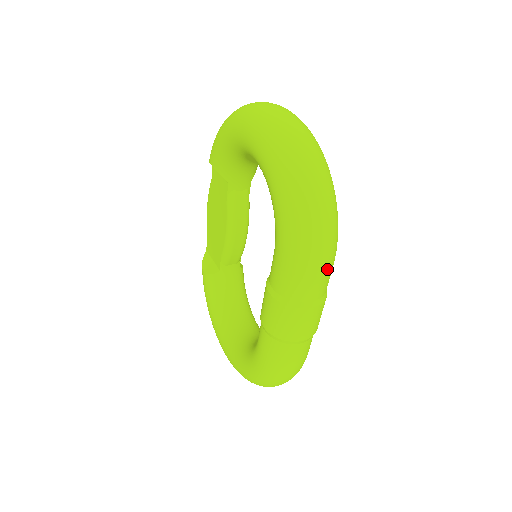
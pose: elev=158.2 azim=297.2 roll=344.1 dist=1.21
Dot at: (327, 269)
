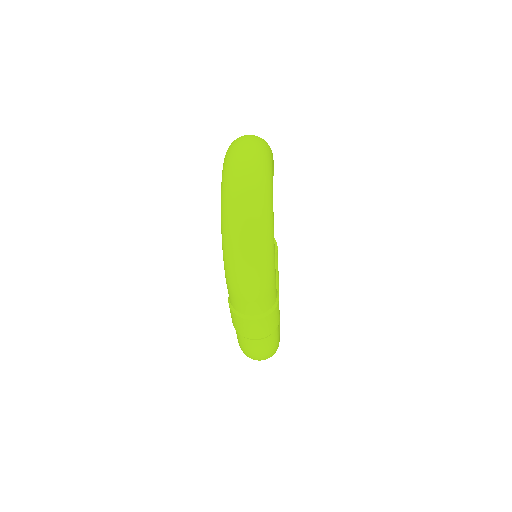
Dot at: (257, 297)
